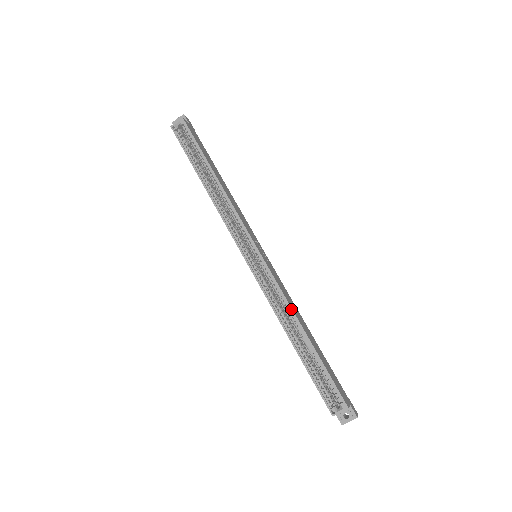
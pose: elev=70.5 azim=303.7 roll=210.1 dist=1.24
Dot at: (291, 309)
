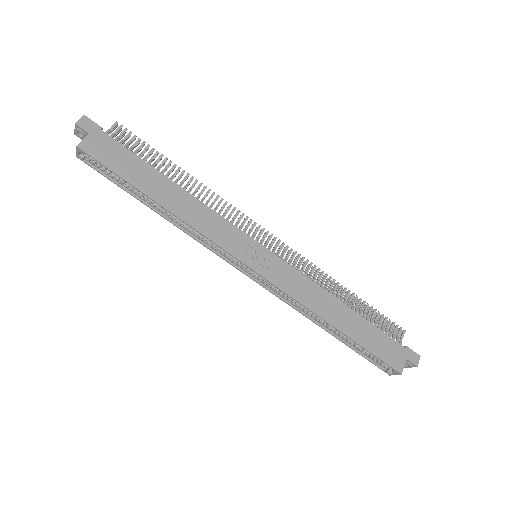
Dot at: (312, 312)
